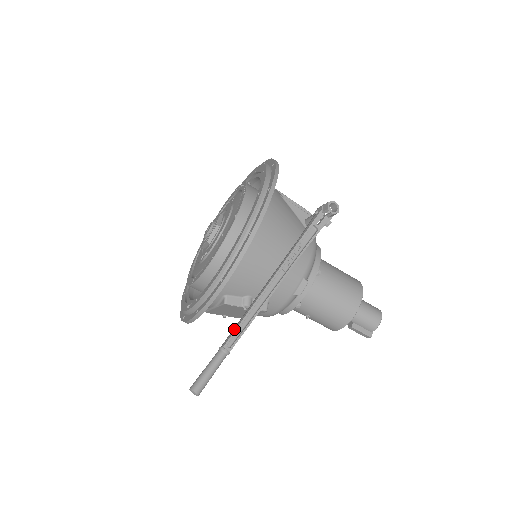
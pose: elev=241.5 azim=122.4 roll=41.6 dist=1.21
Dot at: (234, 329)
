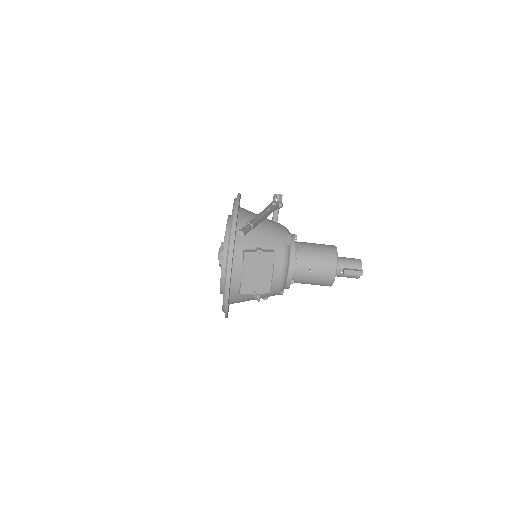
Dot at: (250, 222)
